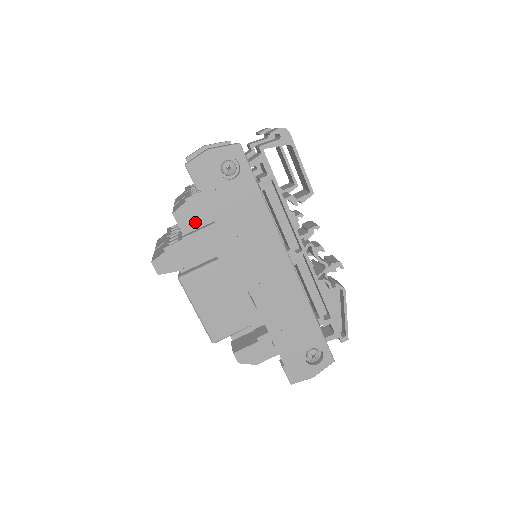
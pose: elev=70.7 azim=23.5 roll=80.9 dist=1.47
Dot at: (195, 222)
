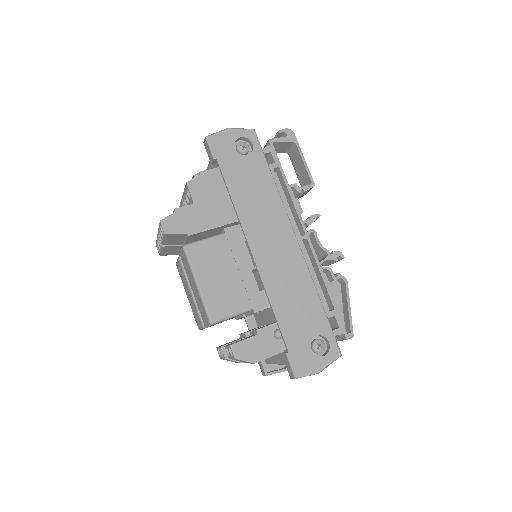
Dot at: (206, 194)
